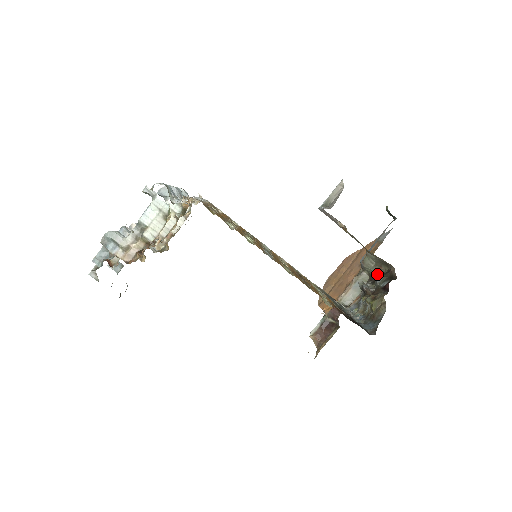
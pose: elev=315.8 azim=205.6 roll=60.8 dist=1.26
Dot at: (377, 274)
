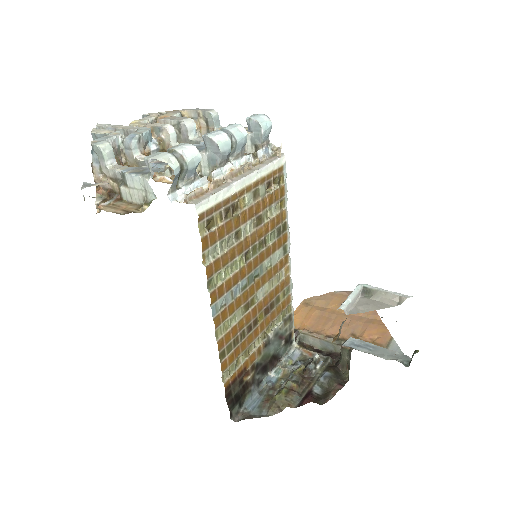
Dot at: (341, 365)
